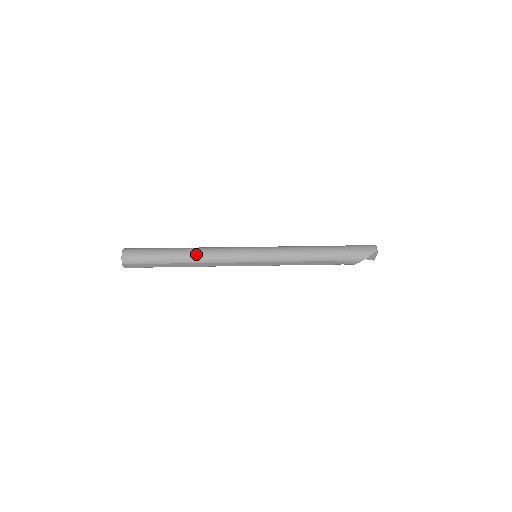
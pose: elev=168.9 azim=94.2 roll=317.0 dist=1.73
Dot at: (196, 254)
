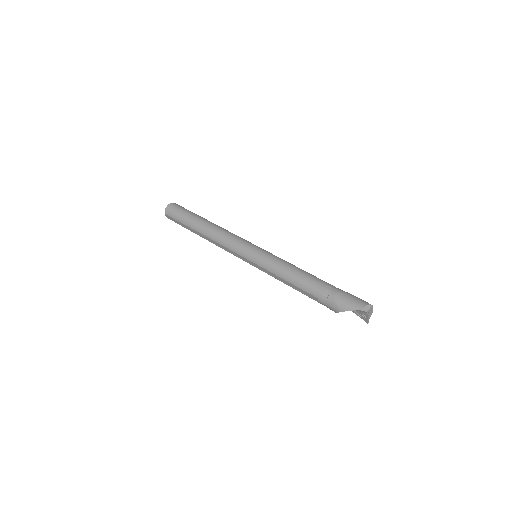
Dot at: (210, 229)
